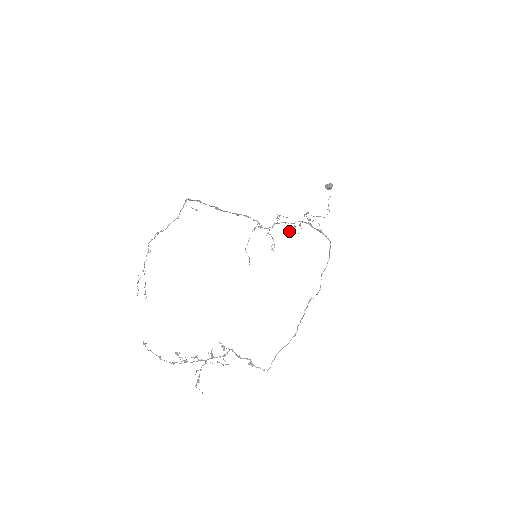
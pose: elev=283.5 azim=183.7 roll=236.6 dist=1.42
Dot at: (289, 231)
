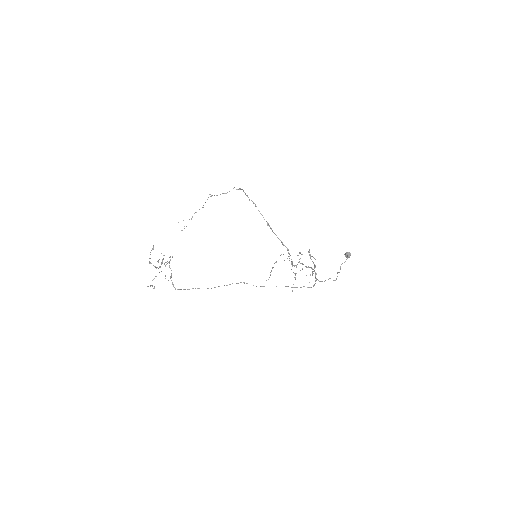
Dot at: (289, 256)
